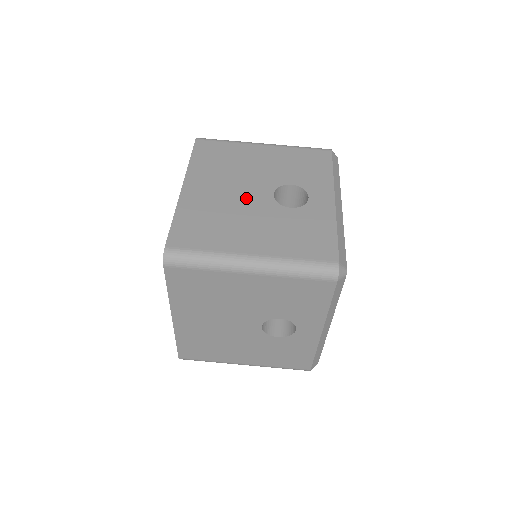
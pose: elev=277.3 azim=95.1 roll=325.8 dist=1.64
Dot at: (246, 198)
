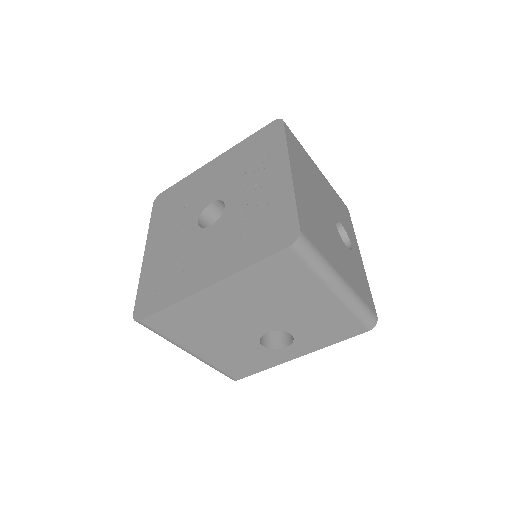
Dot at: (326, 216)
